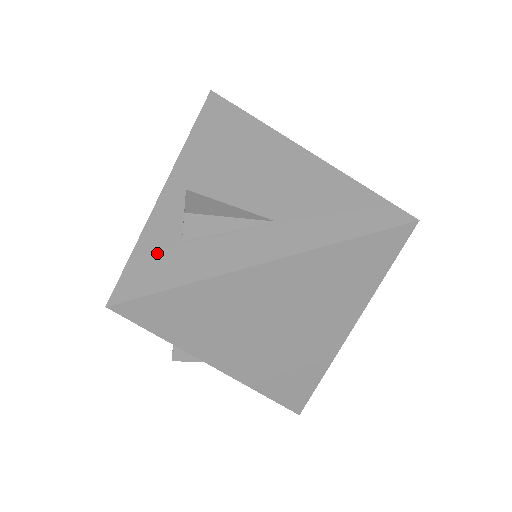
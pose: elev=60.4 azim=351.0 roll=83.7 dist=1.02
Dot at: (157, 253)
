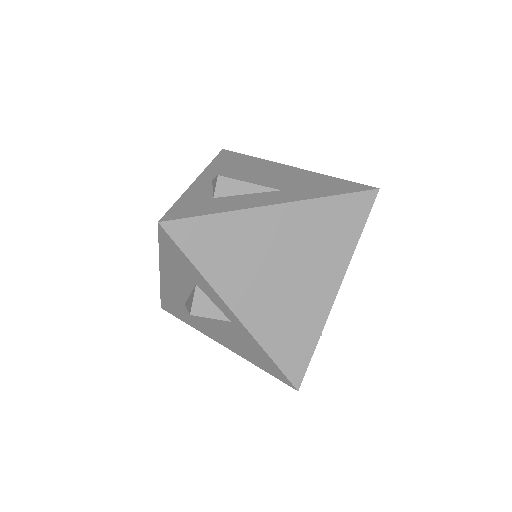
Dot at: (195, 202)
